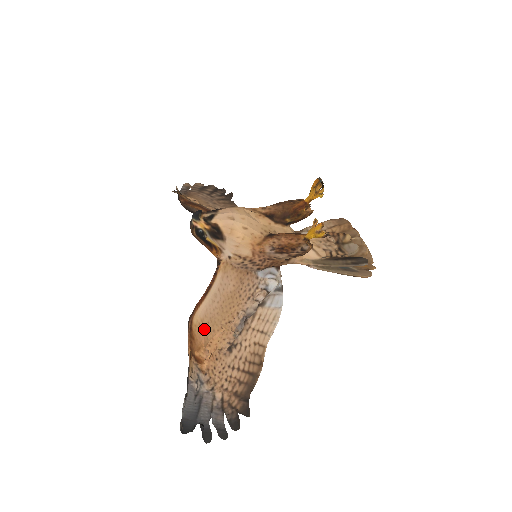
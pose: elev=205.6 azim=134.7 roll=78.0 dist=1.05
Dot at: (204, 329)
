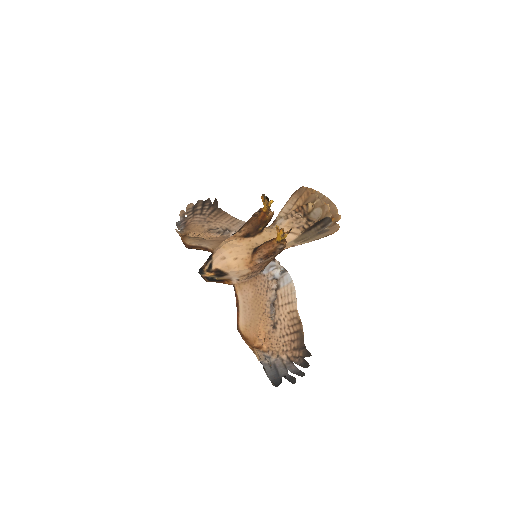
Dot at: (250, 329)
